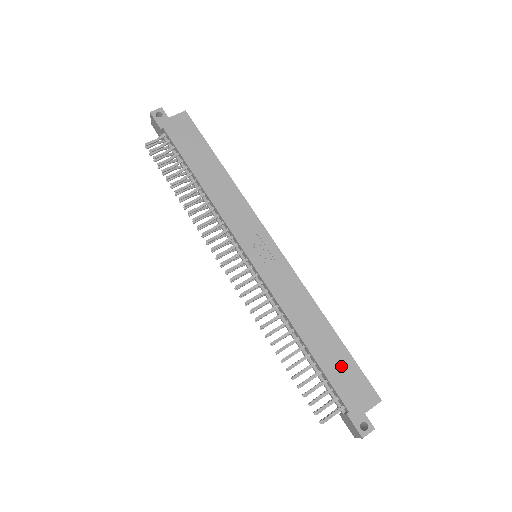
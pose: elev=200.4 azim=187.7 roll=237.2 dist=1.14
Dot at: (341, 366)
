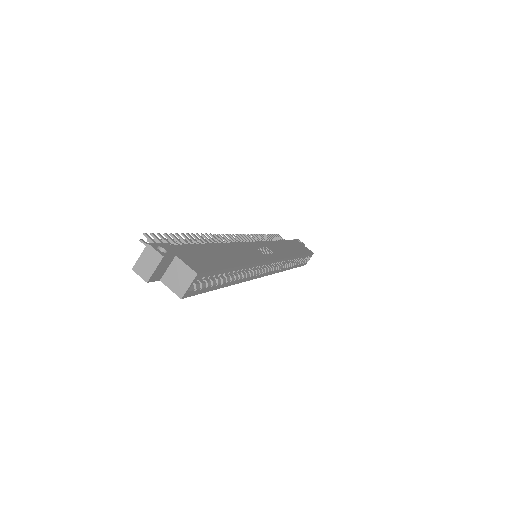
Dot at: (211, 258)
